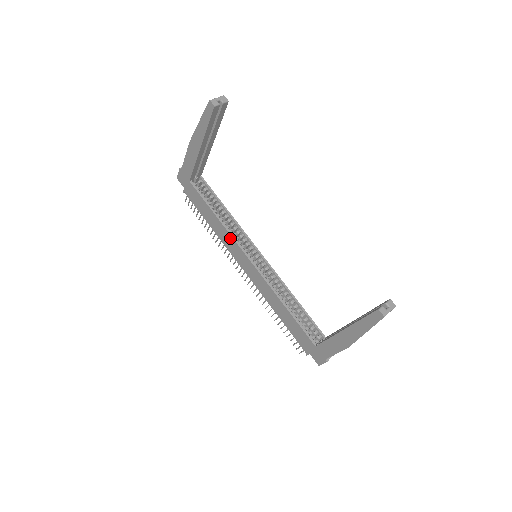
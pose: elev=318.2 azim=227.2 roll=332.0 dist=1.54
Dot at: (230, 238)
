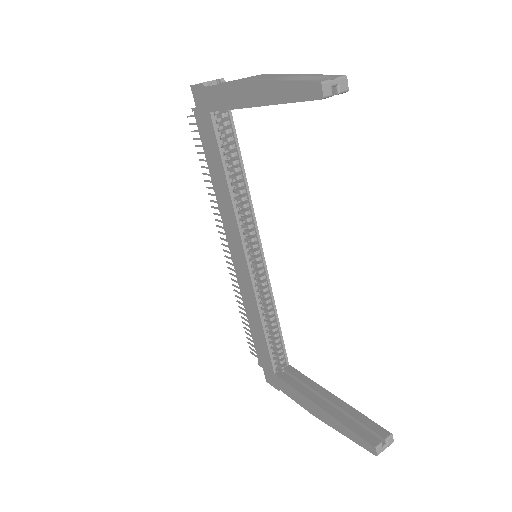
Dot at: (233, 218)
